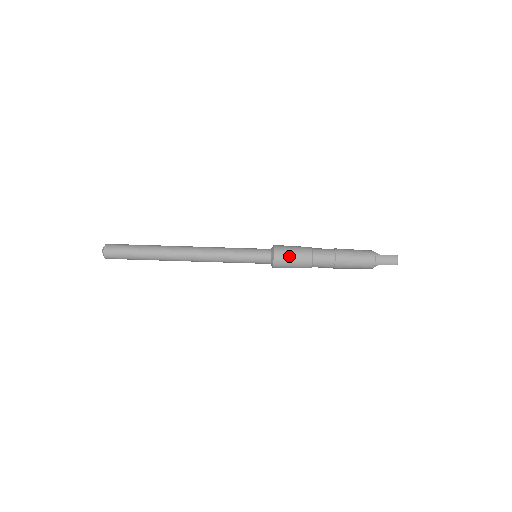
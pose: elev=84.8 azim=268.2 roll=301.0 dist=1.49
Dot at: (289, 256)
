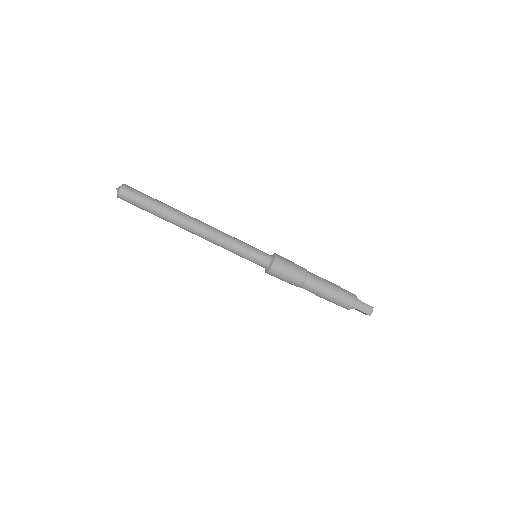
Dot at: (286, 268)
